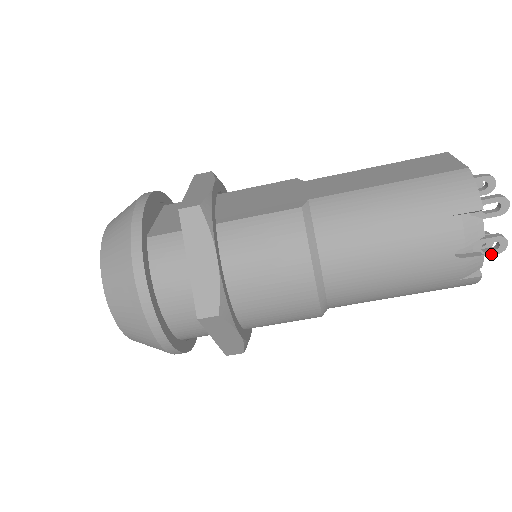
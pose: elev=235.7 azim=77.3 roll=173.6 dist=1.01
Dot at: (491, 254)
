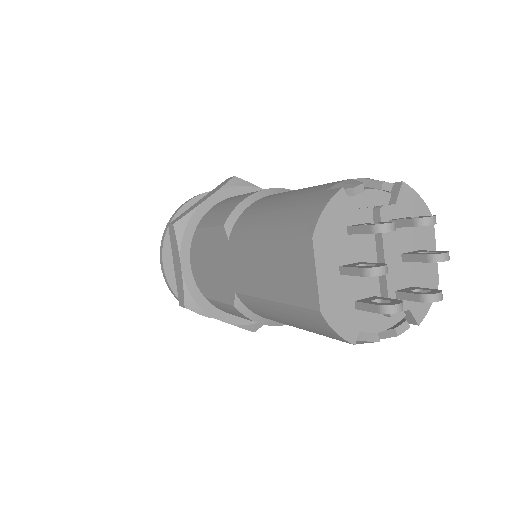
Dot at: occluded
